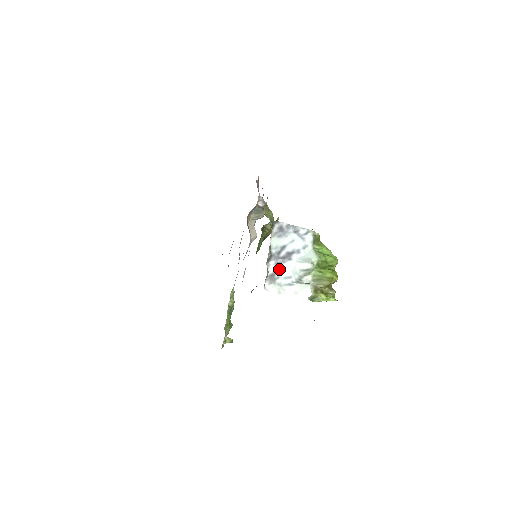
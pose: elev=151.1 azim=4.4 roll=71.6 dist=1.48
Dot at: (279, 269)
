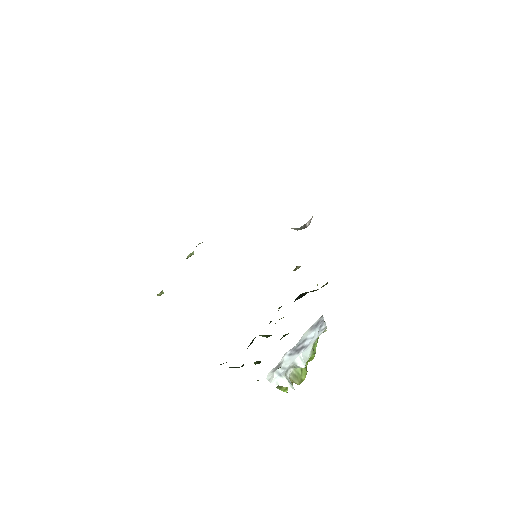
Dot at: (287, 360)
